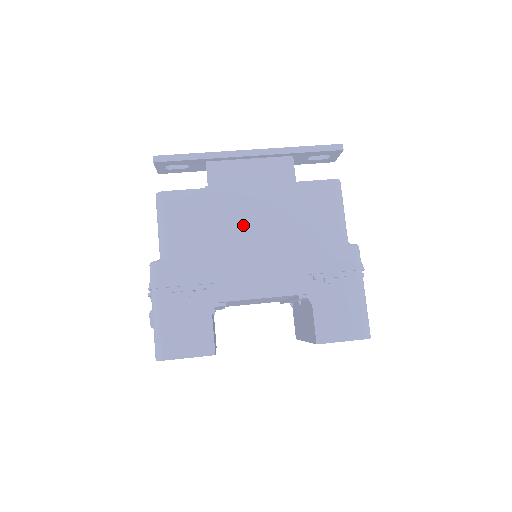
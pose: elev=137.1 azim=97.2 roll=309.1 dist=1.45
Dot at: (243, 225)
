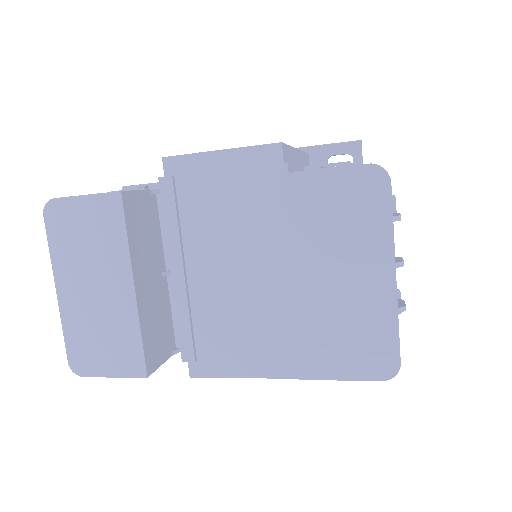
Dot at: occluded
